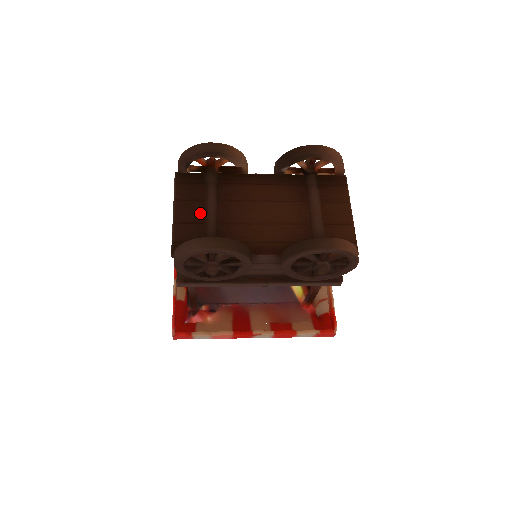
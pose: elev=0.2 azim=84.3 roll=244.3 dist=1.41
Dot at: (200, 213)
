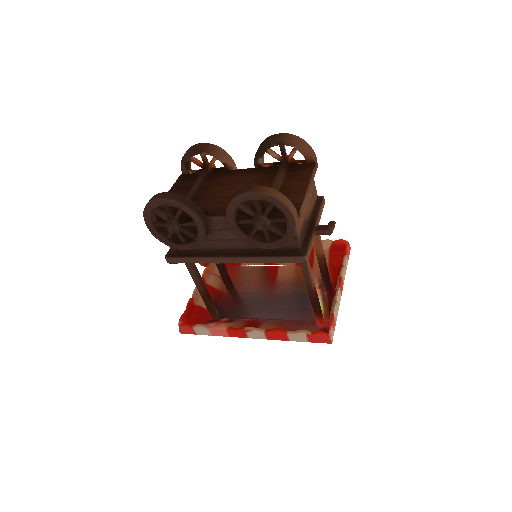
Dot at: occluded
